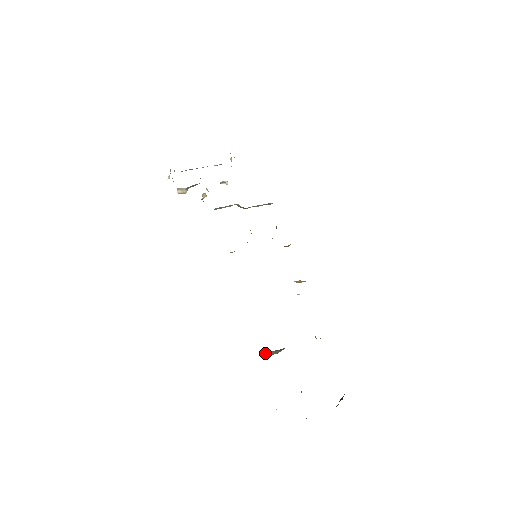
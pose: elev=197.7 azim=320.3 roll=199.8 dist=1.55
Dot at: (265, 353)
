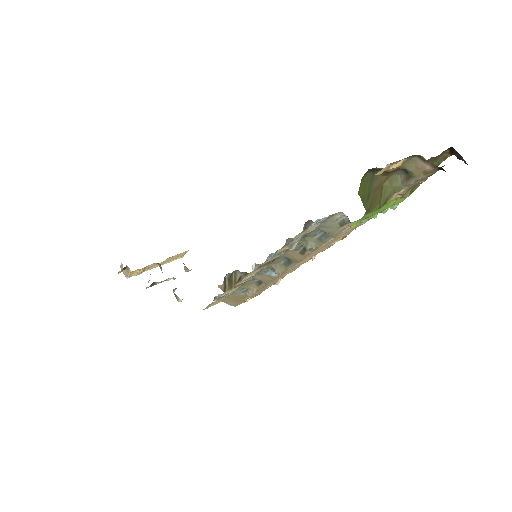
Dot at: occluded
